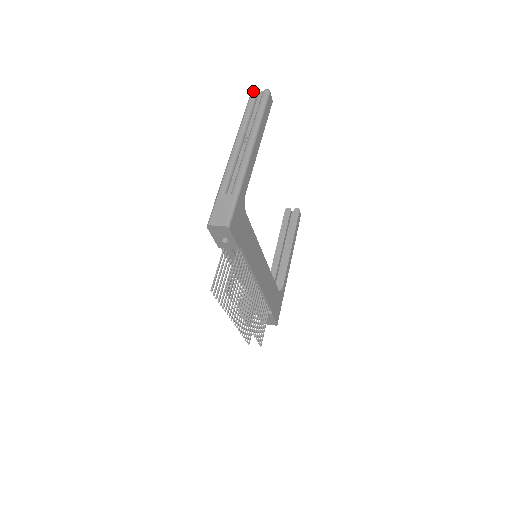
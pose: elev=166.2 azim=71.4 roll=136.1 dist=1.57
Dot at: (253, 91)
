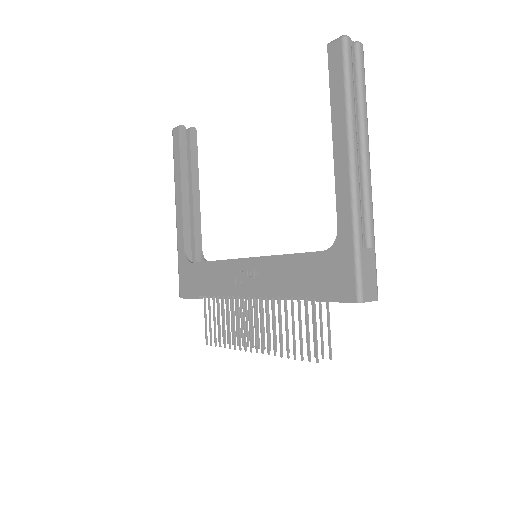
Dot at: (349, 40)
